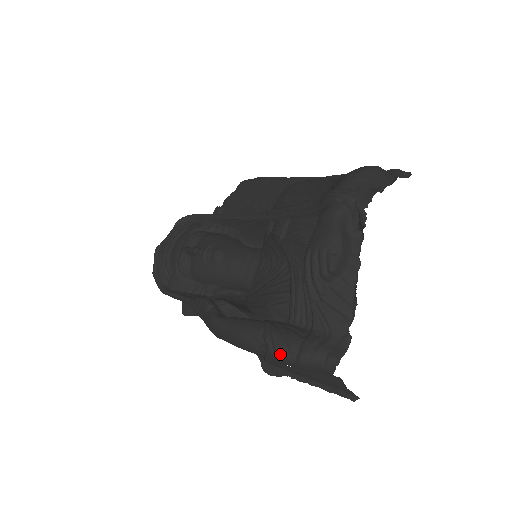
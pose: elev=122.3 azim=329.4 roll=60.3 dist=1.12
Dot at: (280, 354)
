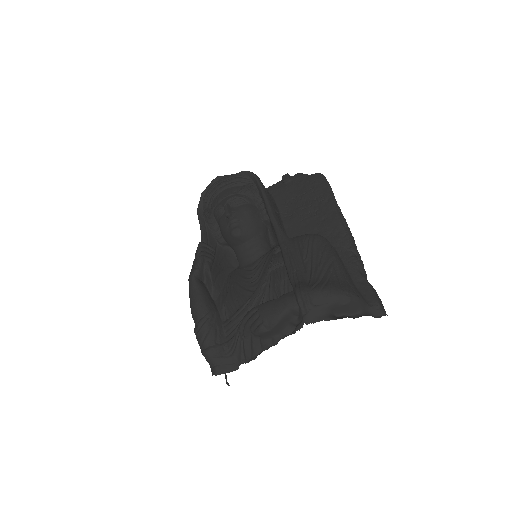
Dot at: (198, 338)
